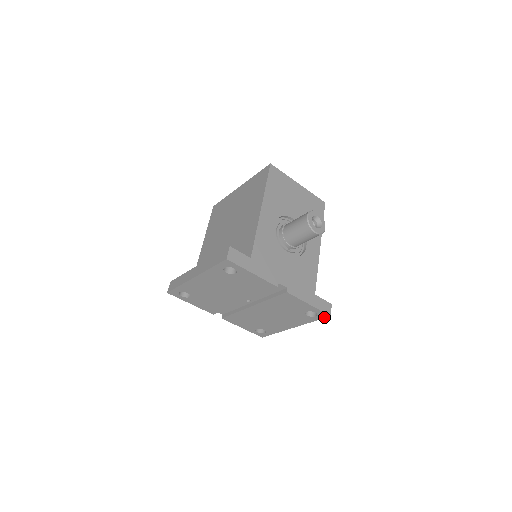
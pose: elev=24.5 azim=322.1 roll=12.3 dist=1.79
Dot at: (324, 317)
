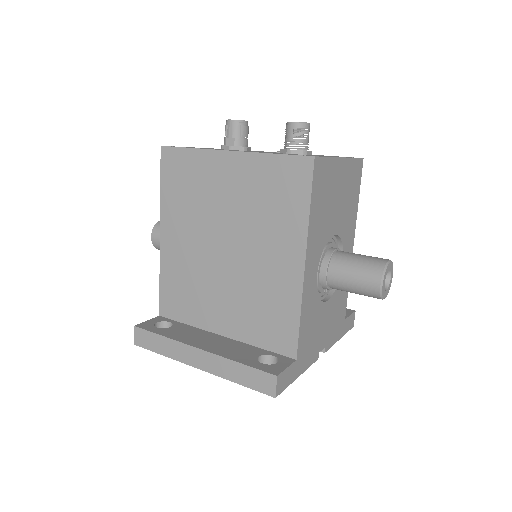
Dot at: occluded
